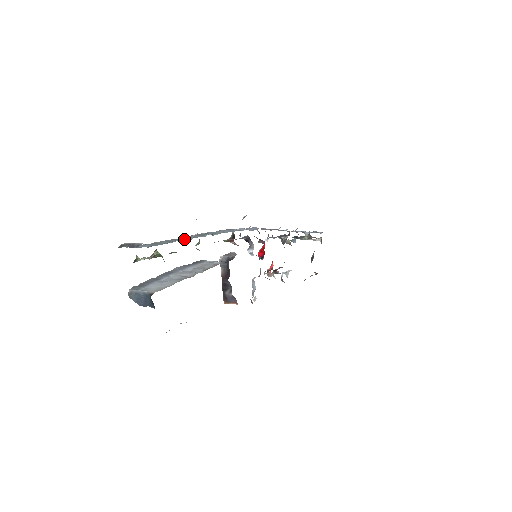
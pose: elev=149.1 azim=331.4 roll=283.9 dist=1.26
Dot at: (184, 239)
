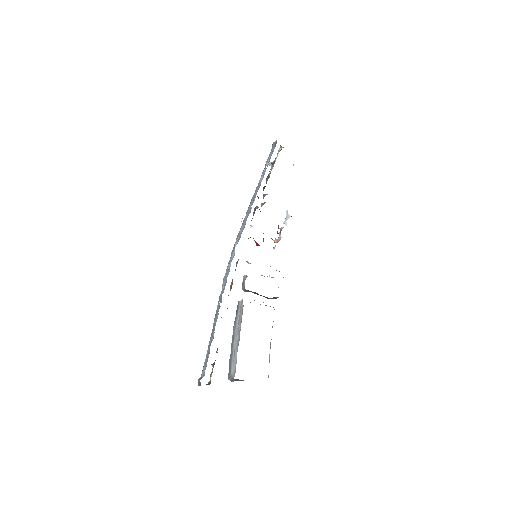
Dot at: (212, 336)
